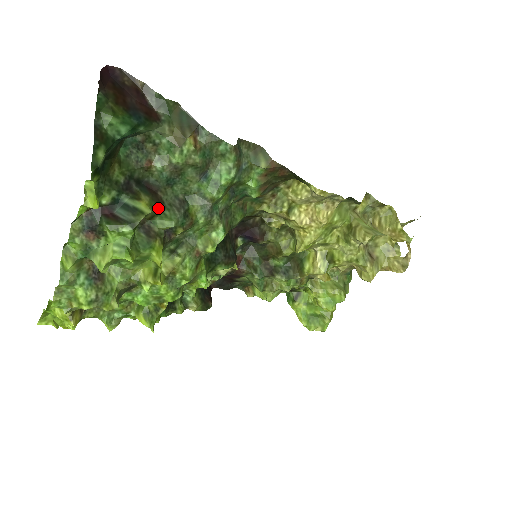
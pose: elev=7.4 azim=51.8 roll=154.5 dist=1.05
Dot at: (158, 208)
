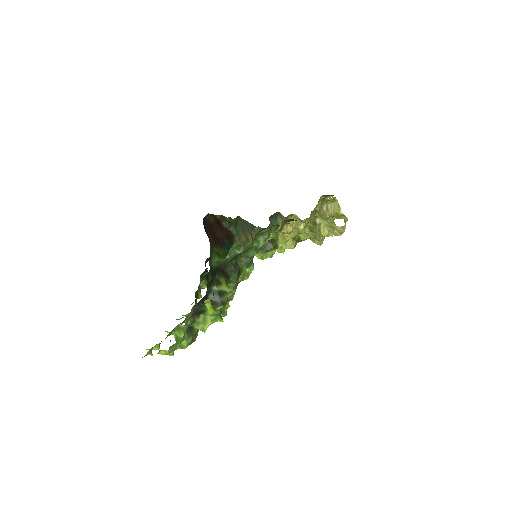
Dot at: (228, 281)
